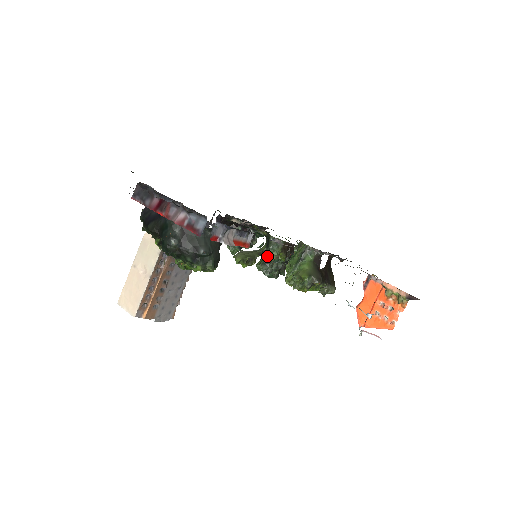
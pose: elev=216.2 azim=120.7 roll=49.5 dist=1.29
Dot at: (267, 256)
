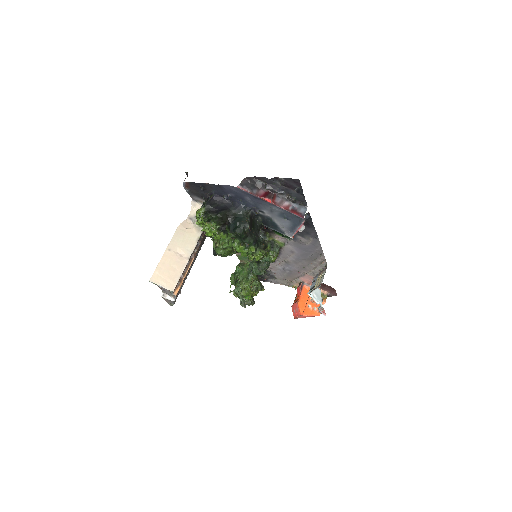
Dot at: occluded
